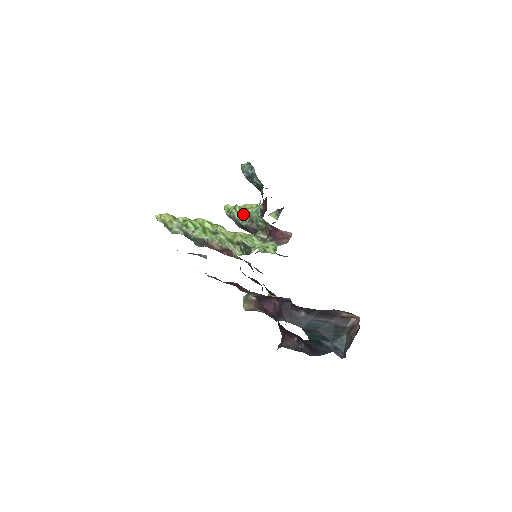
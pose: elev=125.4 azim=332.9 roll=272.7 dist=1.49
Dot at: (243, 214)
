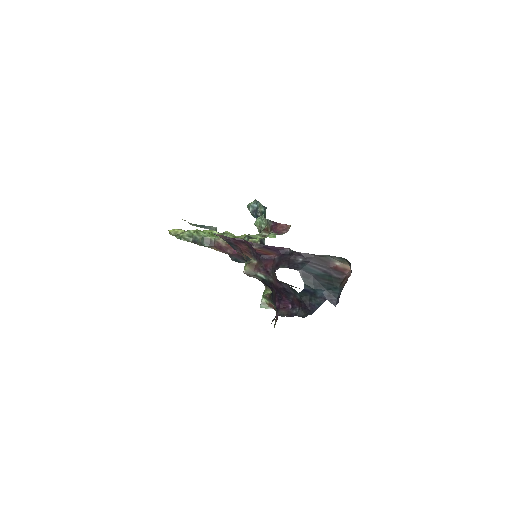
Dot at: occluded
